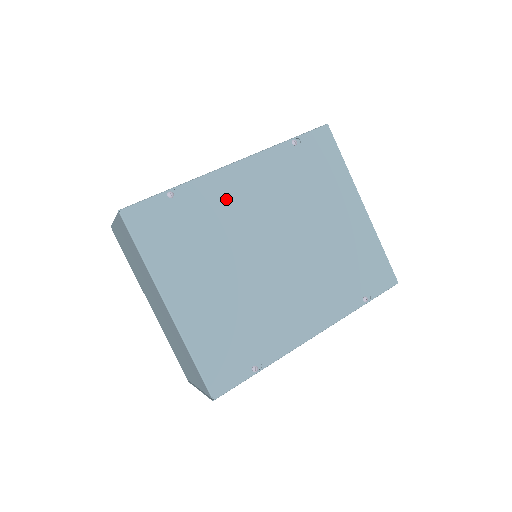
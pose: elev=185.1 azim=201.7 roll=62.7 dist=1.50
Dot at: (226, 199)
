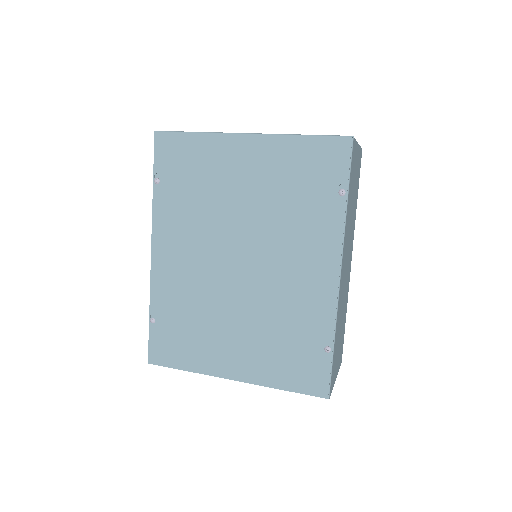
Dot at: (175, 278)
